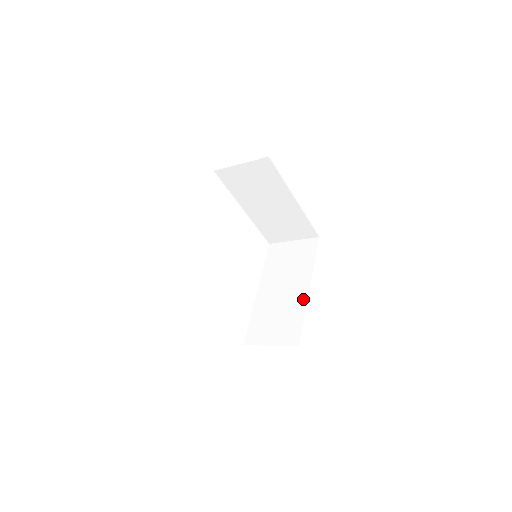
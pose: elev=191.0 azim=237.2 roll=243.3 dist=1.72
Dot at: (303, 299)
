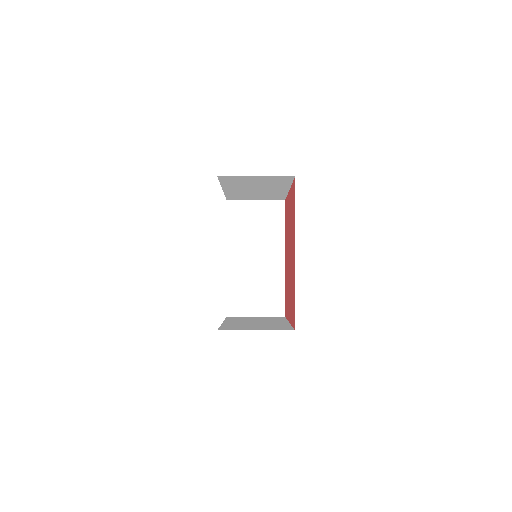
Dot at: (281, 271)
